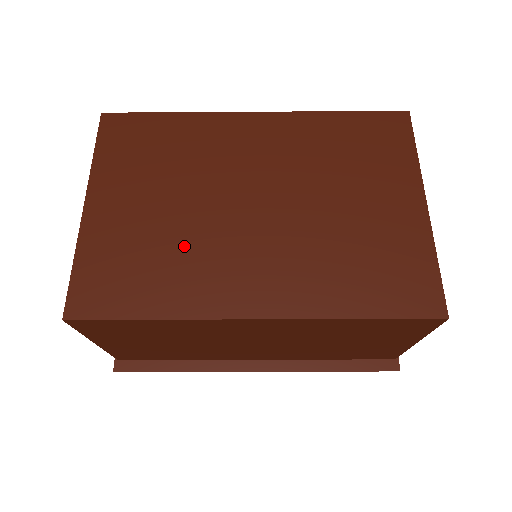
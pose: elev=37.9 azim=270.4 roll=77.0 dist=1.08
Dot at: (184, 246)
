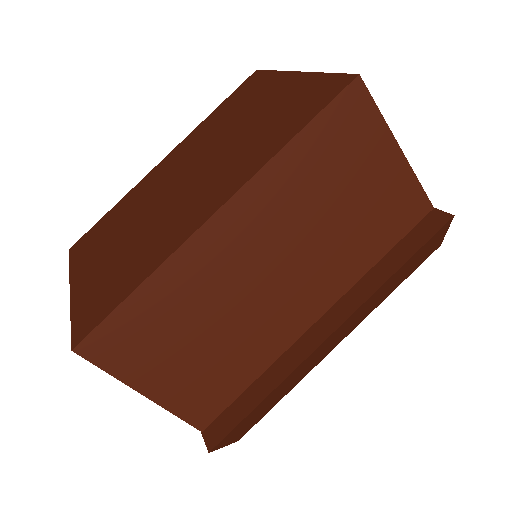
Dot at: (145, 238)
